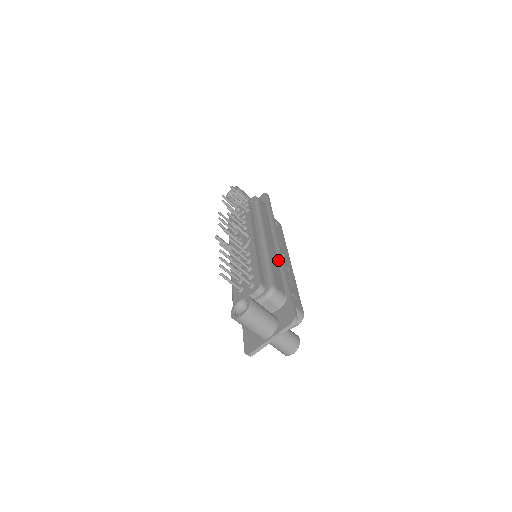
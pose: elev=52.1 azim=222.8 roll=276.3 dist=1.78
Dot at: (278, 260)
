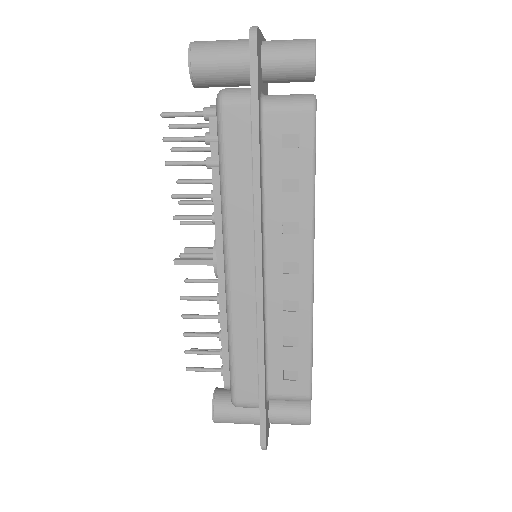
Dot at: (256, 322)
